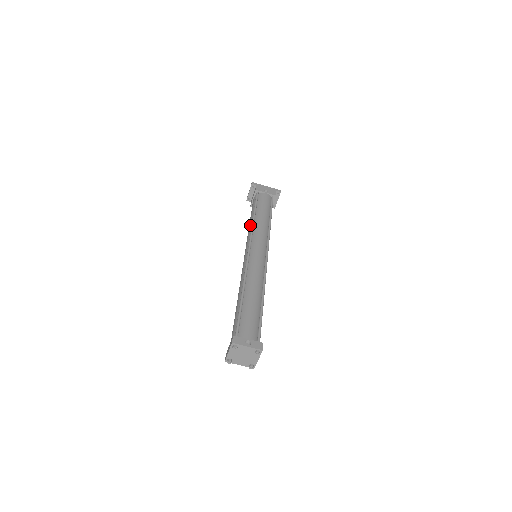
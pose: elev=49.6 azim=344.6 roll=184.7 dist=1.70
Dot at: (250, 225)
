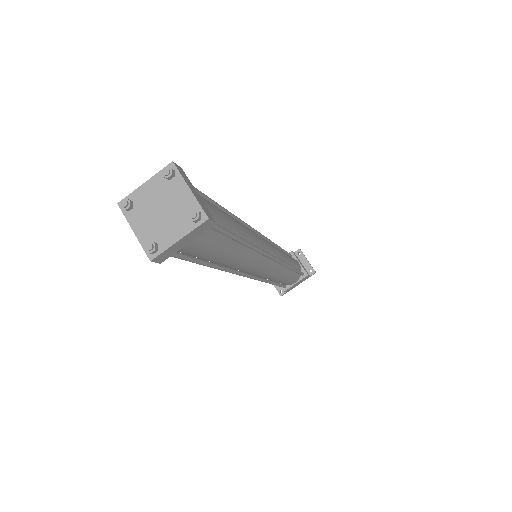
Dot at: occluded
